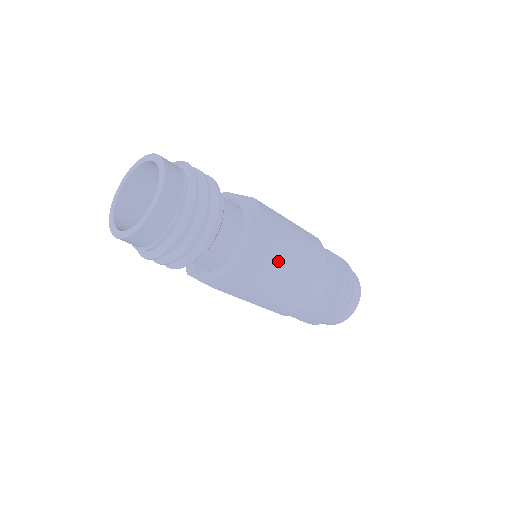
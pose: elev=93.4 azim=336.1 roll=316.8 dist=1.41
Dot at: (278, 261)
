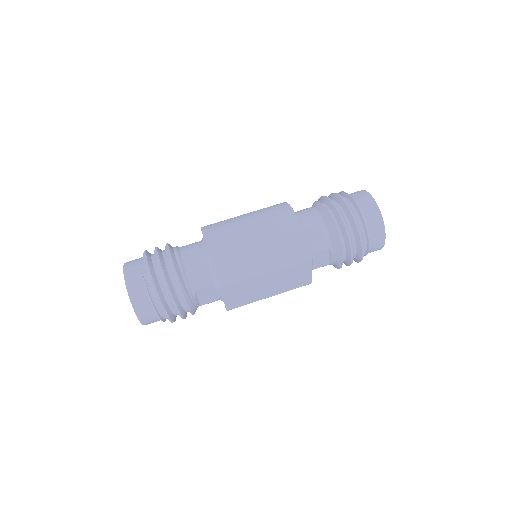
Dot at: (235, 232)
